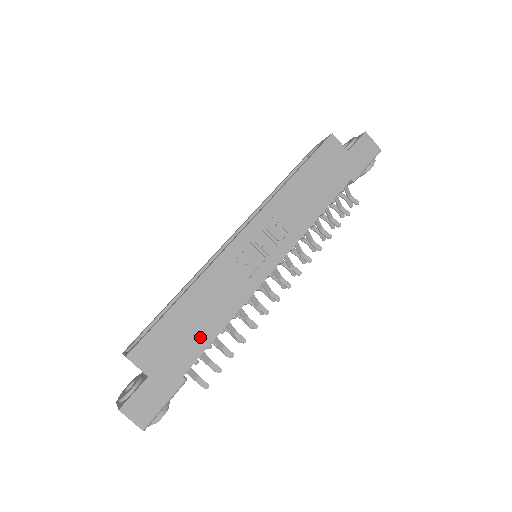
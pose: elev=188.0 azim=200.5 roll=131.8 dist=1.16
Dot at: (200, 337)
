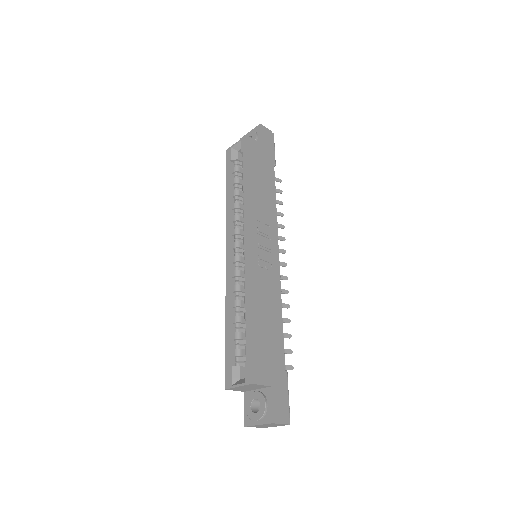
Dot at: (276, 336)
